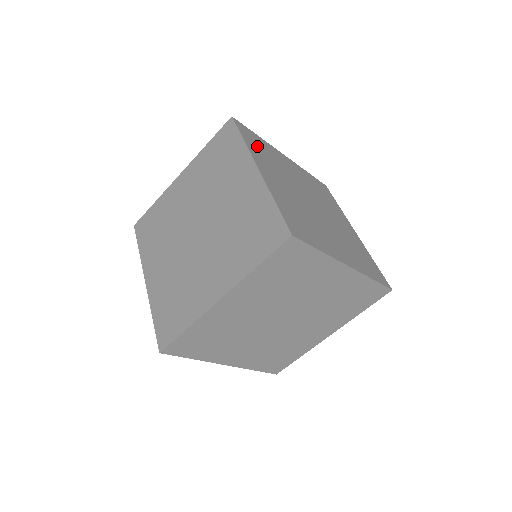
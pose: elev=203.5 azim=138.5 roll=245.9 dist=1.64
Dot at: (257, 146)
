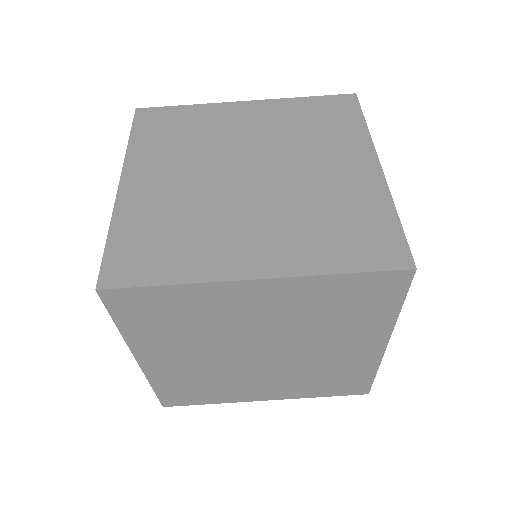
Dot at: occluded
